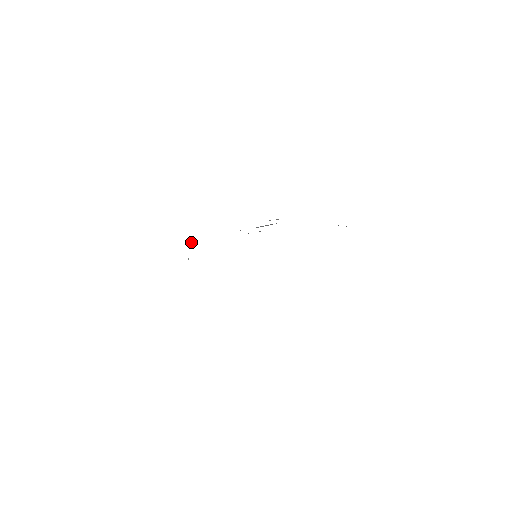
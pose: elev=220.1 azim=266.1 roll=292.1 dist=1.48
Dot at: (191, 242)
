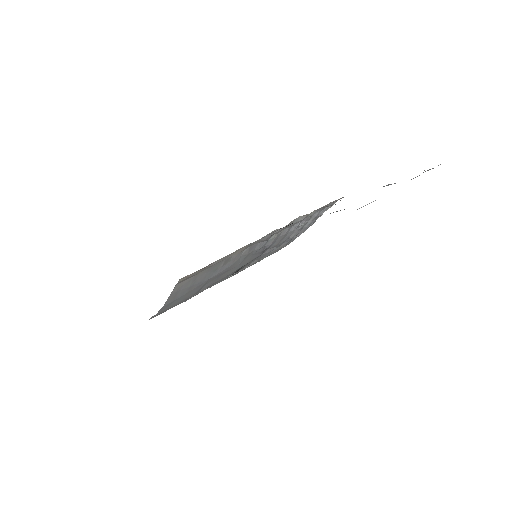
Dot at: (260, 259)
